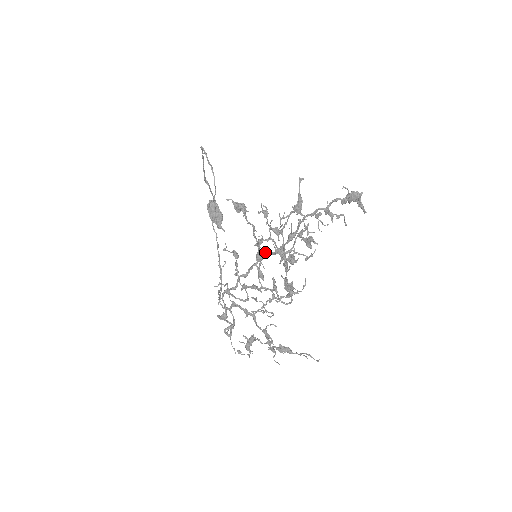
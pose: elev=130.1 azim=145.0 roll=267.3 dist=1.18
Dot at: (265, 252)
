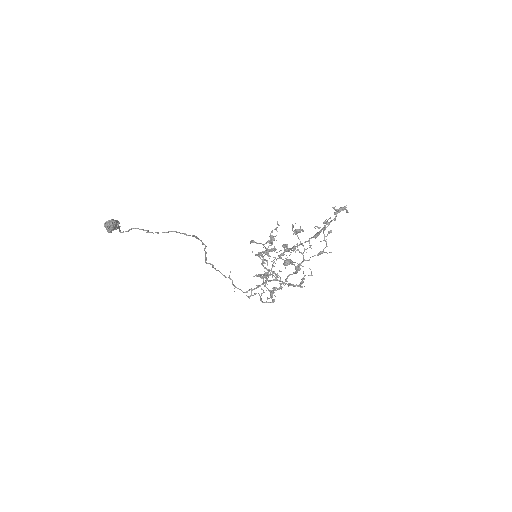
Dot at: (299, 265)
